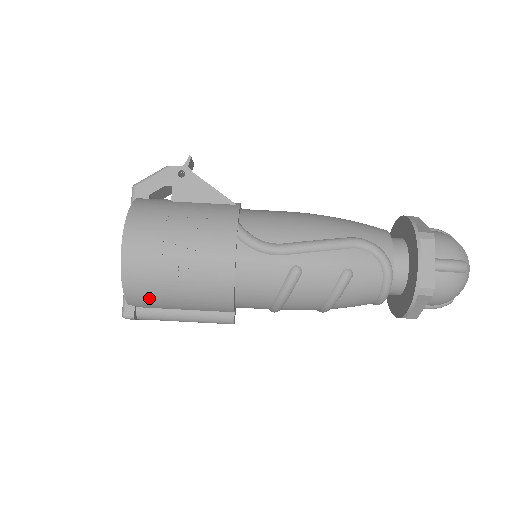
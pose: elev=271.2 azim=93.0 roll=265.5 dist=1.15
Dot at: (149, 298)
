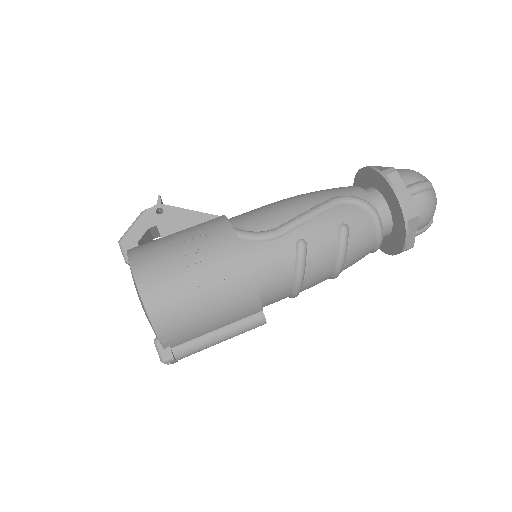
Dot at: (182, 330)
